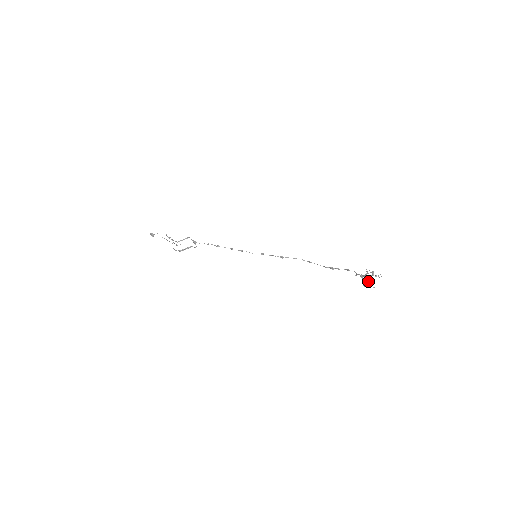
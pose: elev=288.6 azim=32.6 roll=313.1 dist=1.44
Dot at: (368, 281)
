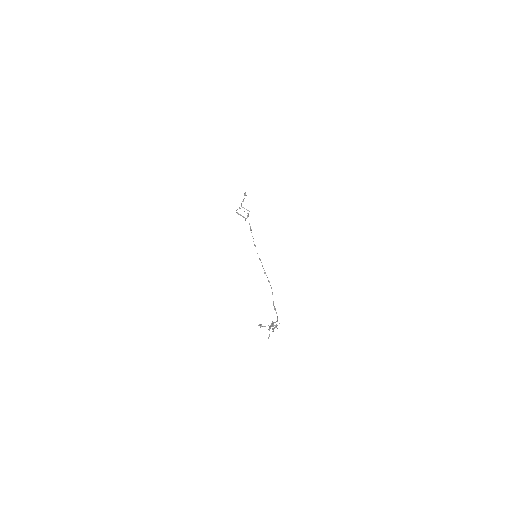
Dot at: occluded
